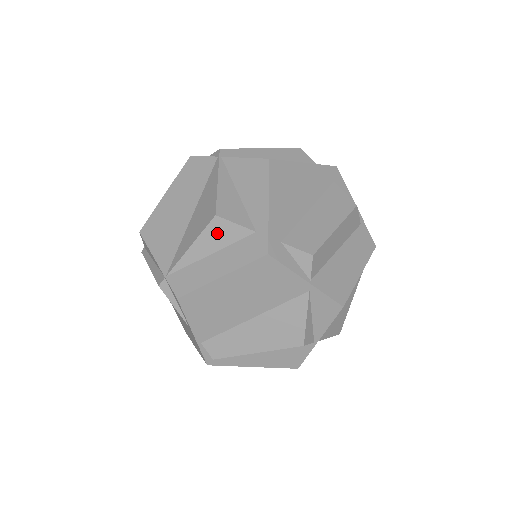
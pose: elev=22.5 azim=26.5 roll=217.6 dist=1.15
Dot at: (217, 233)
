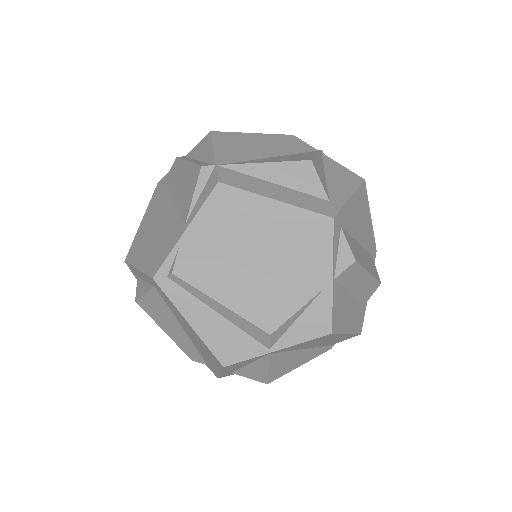
Dot at: (298, 173)
